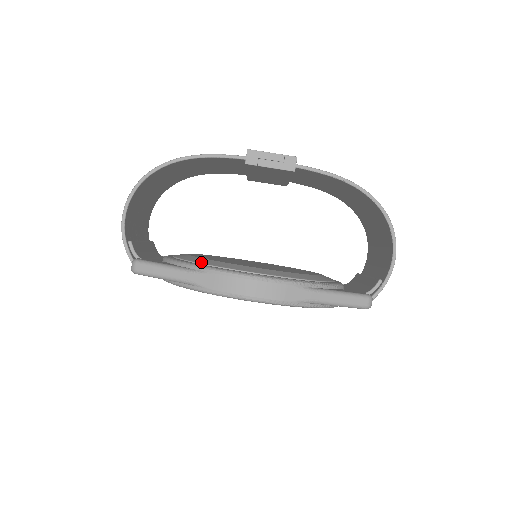
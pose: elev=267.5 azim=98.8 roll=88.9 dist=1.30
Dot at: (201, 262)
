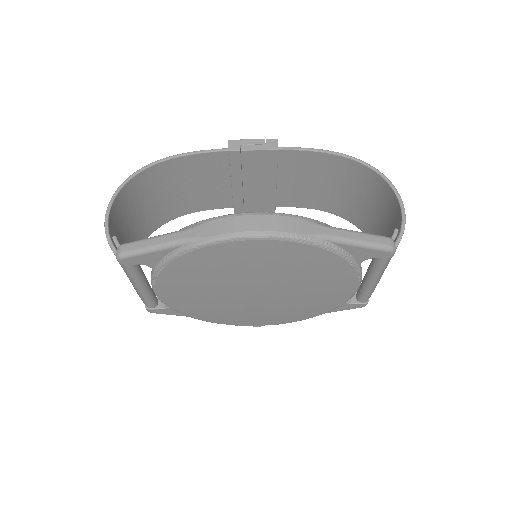
Dot at: occluded
